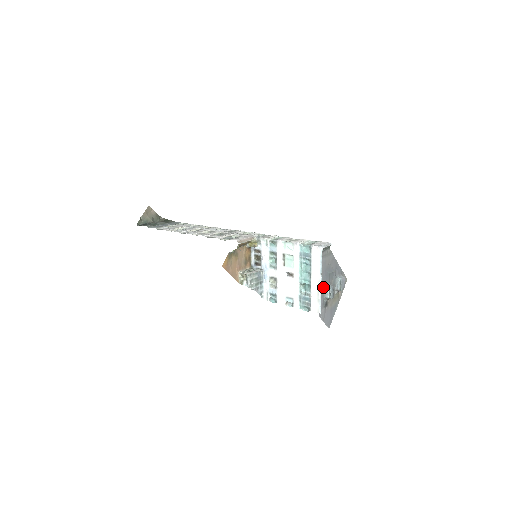
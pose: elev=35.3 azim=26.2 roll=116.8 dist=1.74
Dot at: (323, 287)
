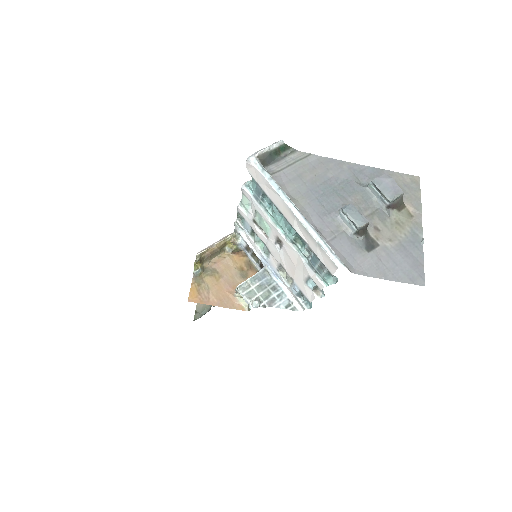
Dot at: (328, 218)
